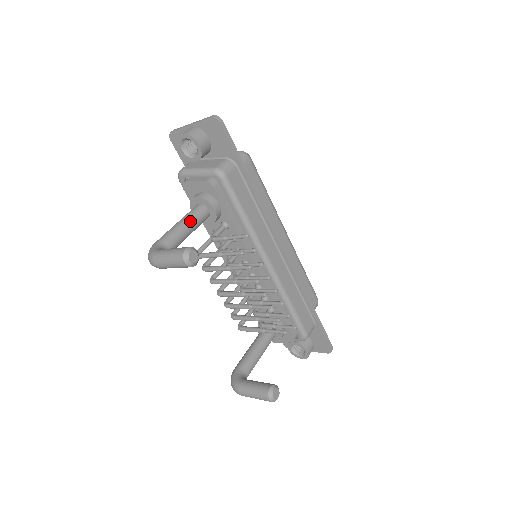
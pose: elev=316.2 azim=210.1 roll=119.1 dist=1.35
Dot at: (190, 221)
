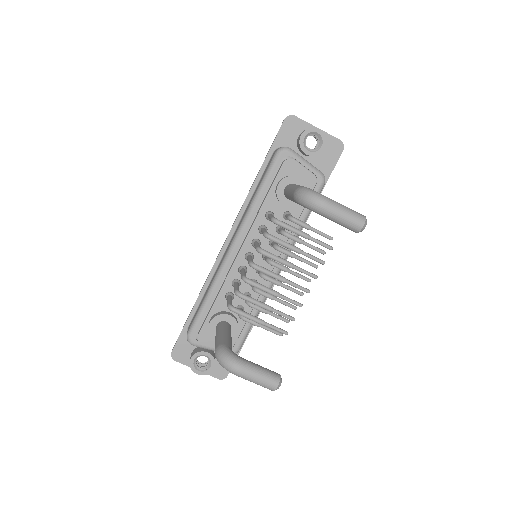
Dot at: occluded
